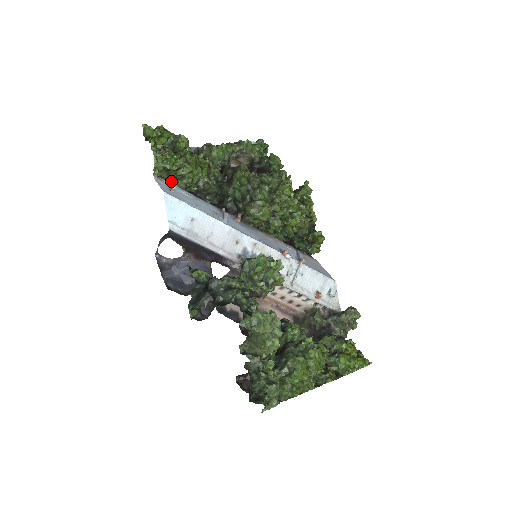
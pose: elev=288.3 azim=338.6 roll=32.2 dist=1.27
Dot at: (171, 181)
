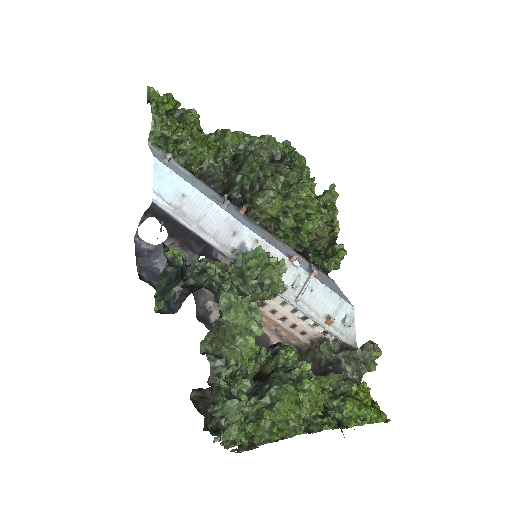
Dot at: occluded
